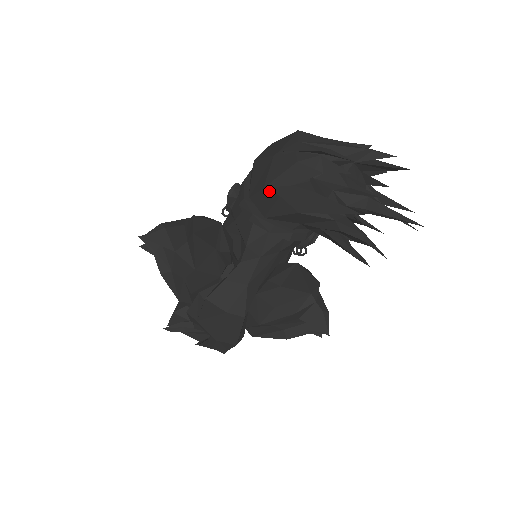
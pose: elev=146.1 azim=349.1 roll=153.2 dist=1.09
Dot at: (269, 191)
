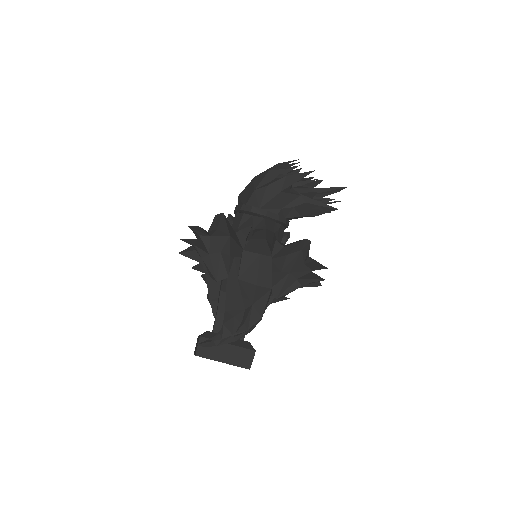
Dot at: (259, 189)
